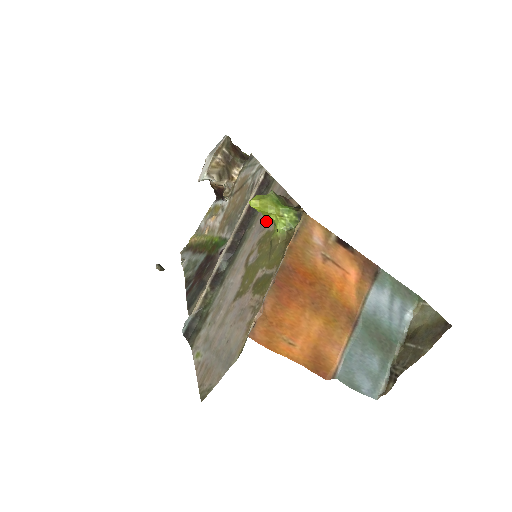
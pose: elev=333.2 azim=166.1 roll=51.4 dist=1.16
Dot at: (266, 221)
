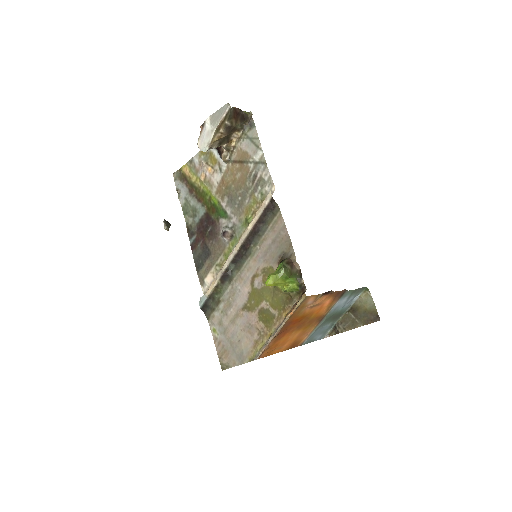
Dot at: (270, 254)
